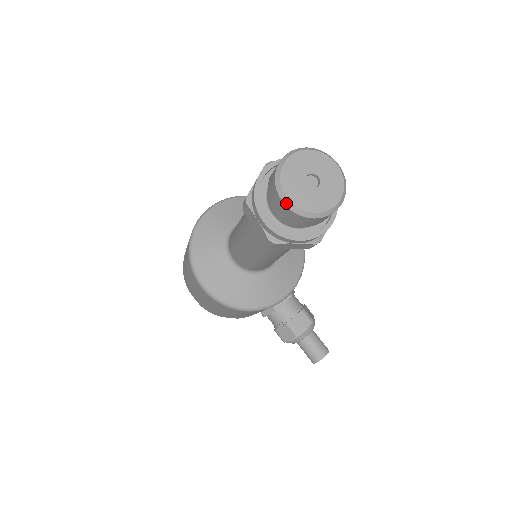
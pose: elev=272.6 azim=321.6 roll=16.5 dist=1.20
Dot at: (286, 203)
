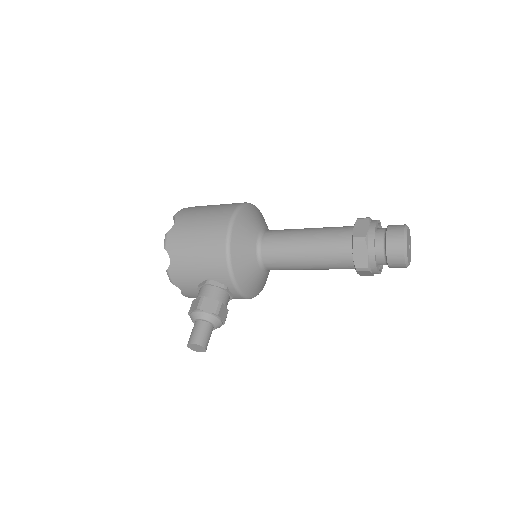
Dot at: (405, 234)
